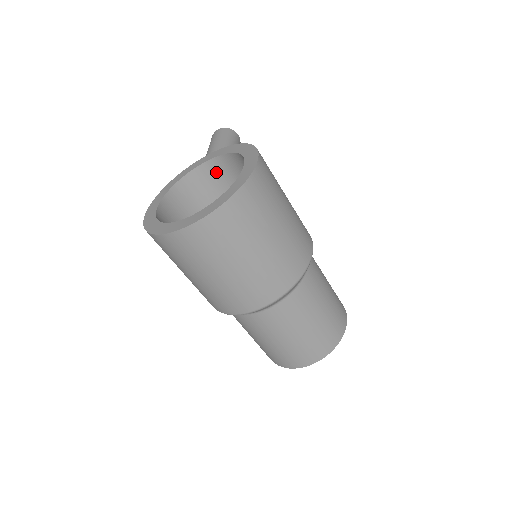
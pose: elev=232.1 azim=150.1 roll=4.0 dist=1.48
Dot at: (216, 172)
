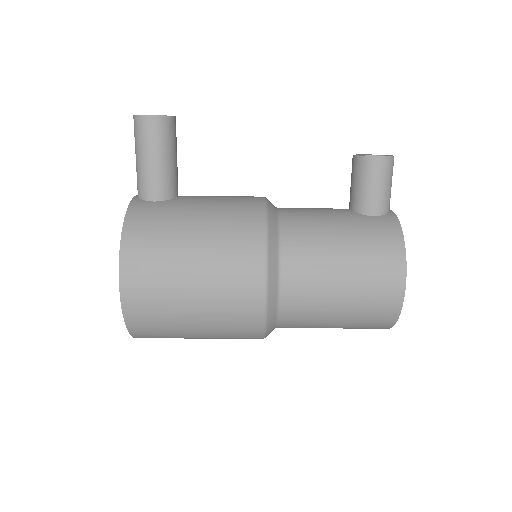
Dot at: occluded
